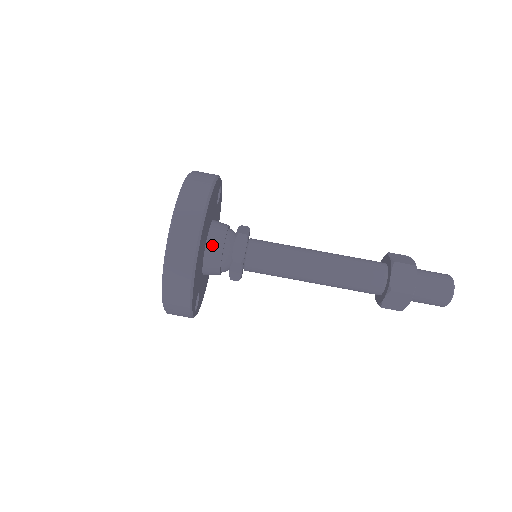
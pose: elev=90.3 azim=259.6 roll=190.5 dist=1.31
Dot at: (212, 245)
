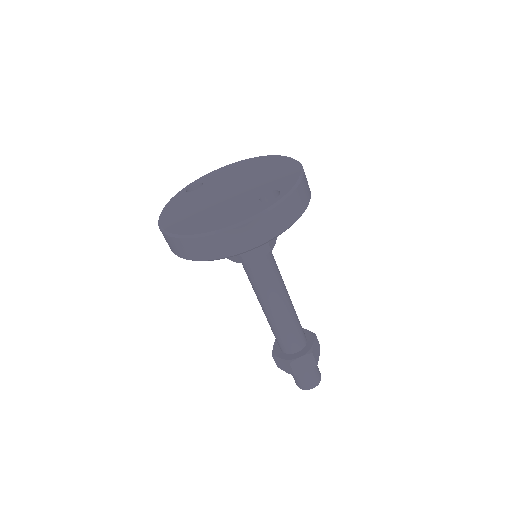
Dot at: occluded
